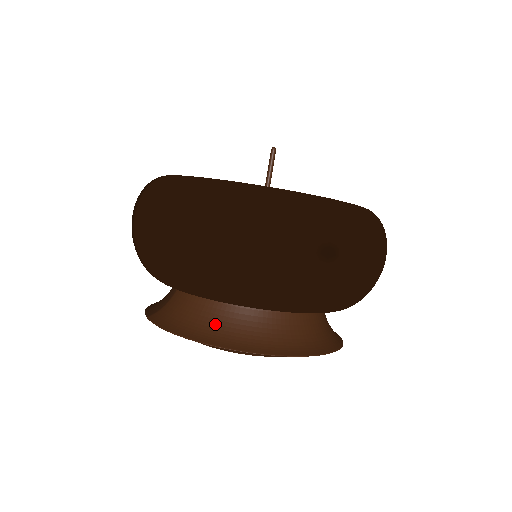
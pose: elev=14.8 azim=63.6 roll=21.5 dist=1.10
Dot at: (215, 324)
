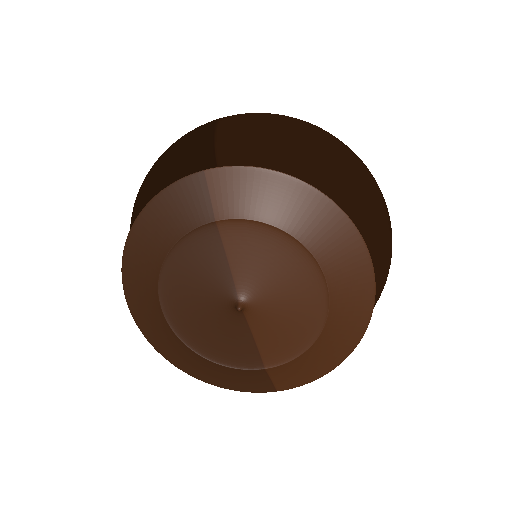
Dot at: occluded
